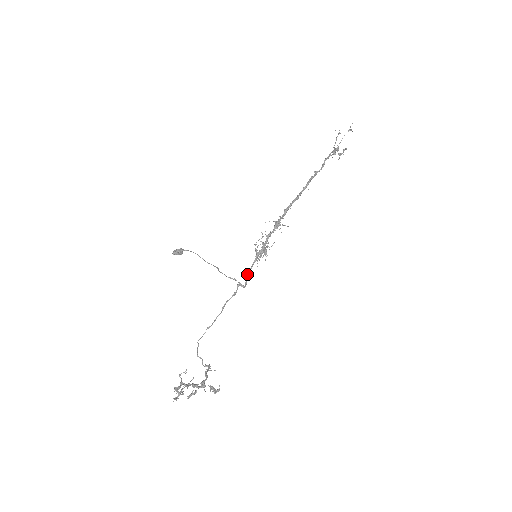
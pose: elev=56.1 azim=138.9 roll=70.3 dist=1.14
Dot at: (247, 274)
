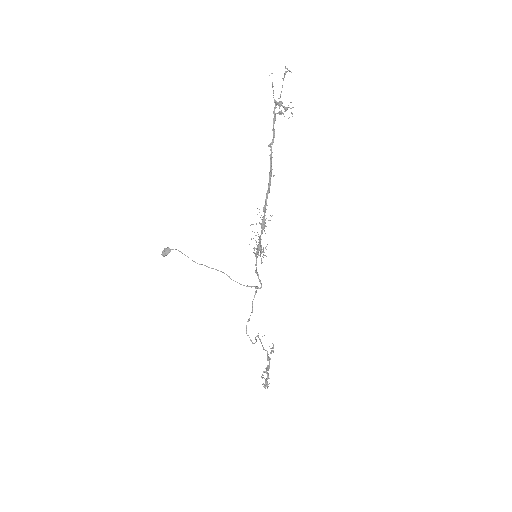
Dot at: (256, 272)
